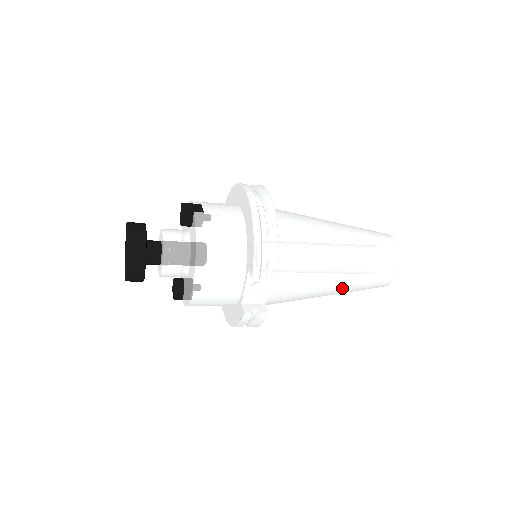
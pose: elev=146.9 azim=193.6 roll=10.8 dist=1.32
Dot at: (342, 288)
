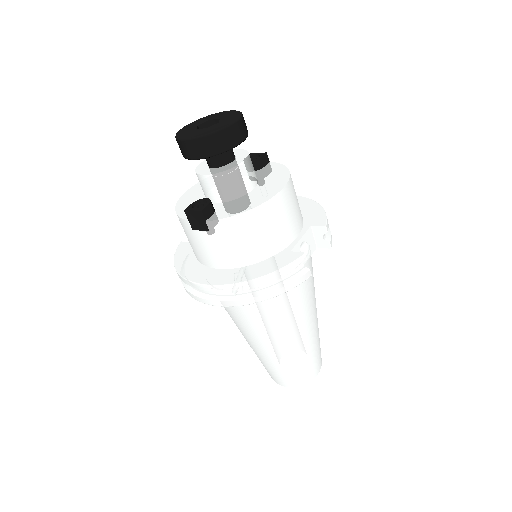
Dot at: (305, 339)
